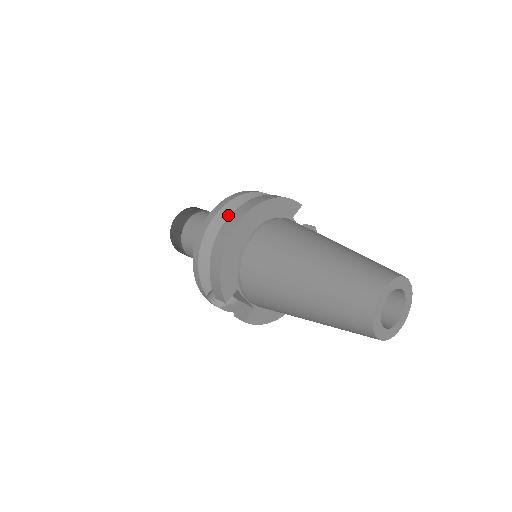
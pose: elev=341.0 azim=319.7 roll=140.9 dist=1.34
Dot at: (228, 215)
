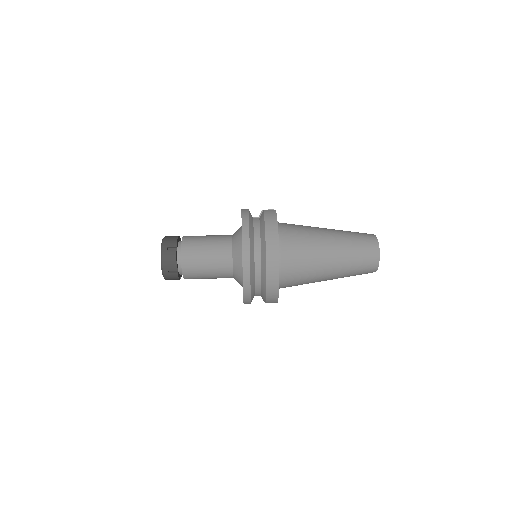
Dot at: (253, 257)
